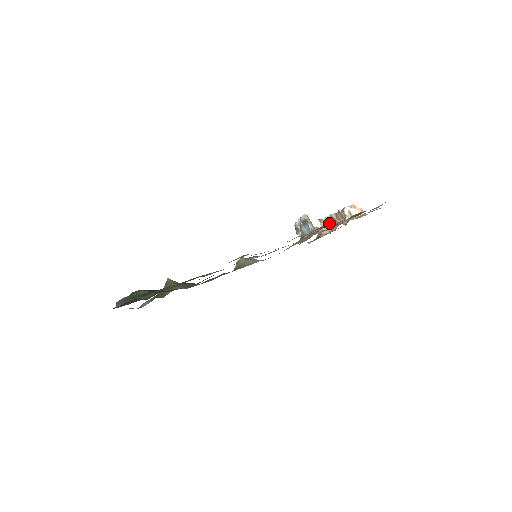
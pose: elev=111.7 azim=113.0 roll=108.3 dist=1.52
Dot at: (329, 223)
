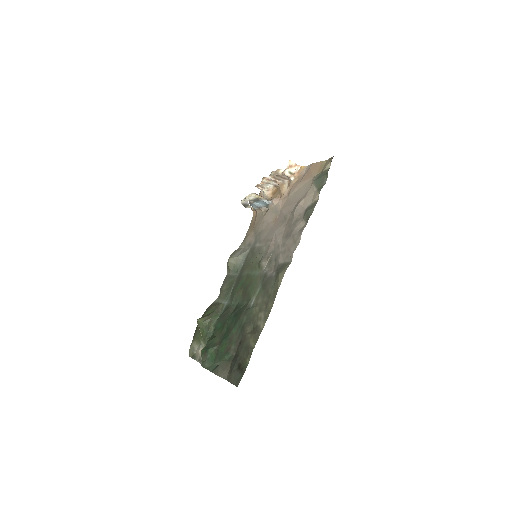
Dot at: (267, 184)
